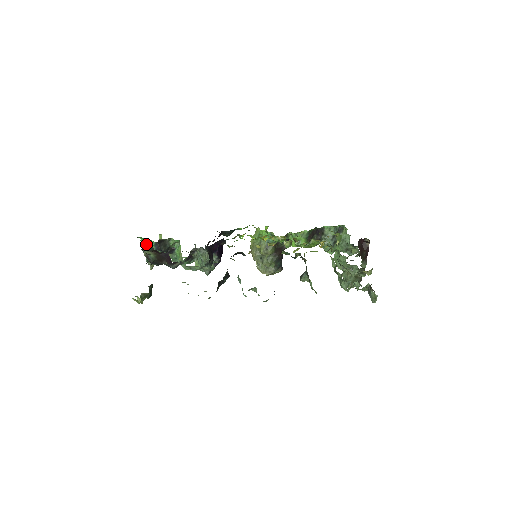
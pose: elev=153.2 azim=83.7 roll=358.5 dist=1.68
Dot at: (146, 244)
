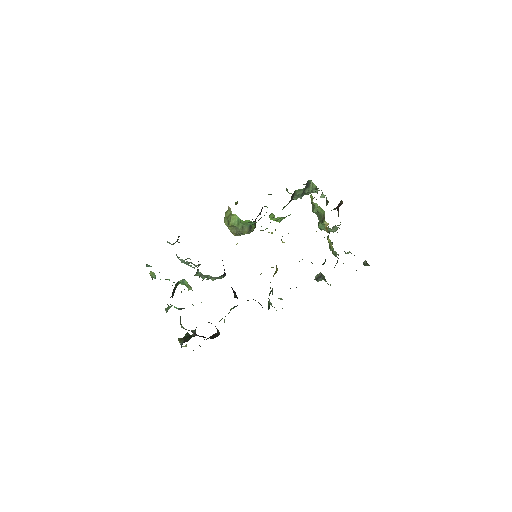
Dot at: (167, 309)
